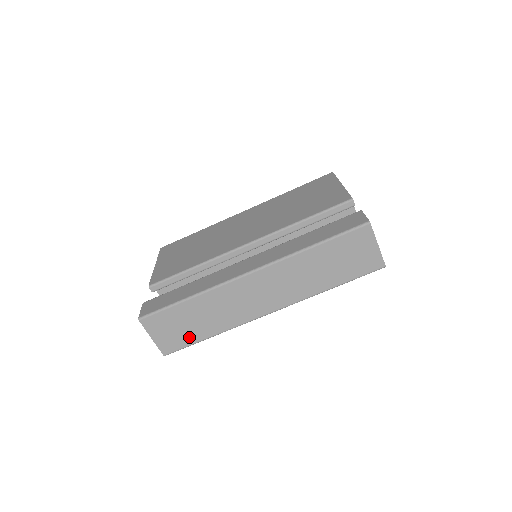
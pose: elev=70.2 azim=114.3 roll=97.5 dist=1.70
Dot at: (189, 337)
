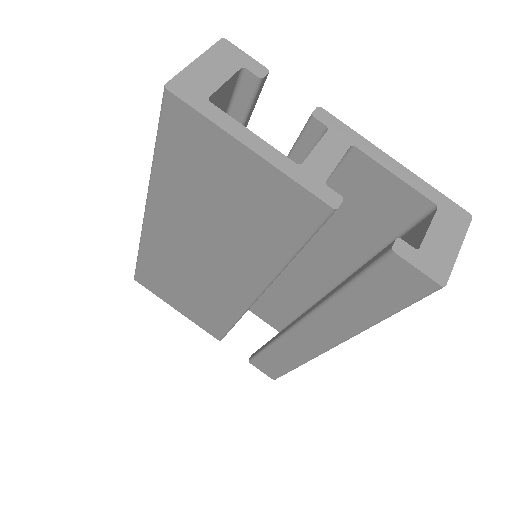
Dot at: occluded
